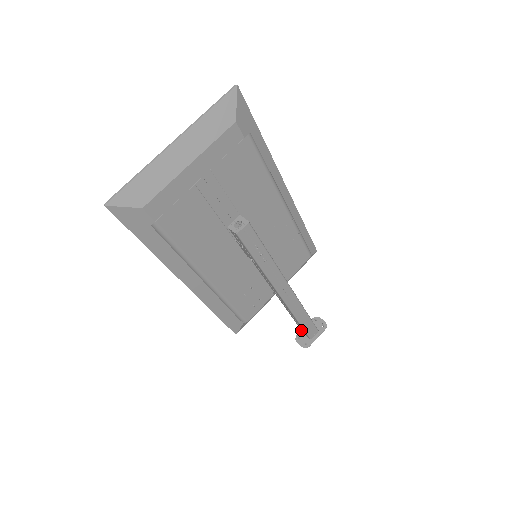
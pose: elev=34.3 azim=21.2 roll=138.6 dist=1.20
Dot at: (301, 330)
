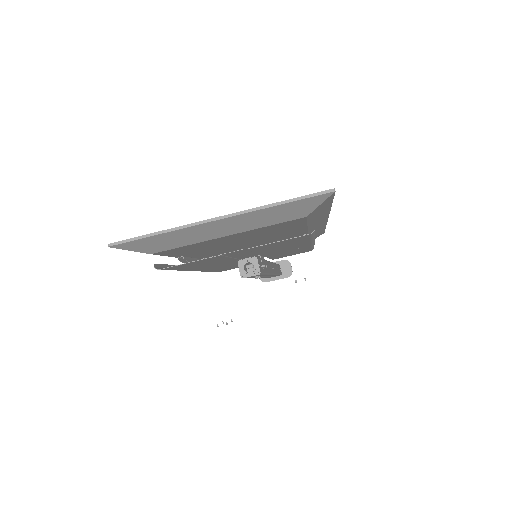
Dot at: occluded
